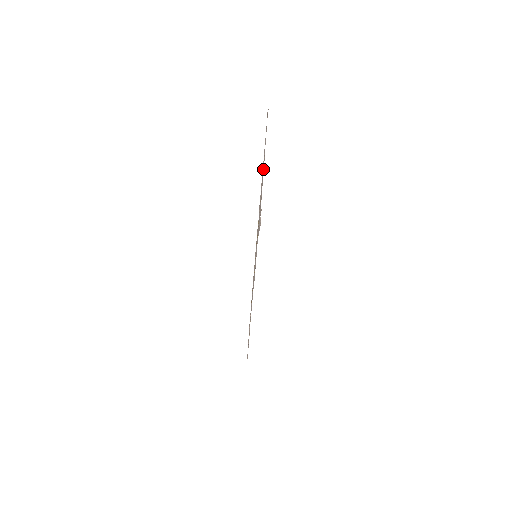
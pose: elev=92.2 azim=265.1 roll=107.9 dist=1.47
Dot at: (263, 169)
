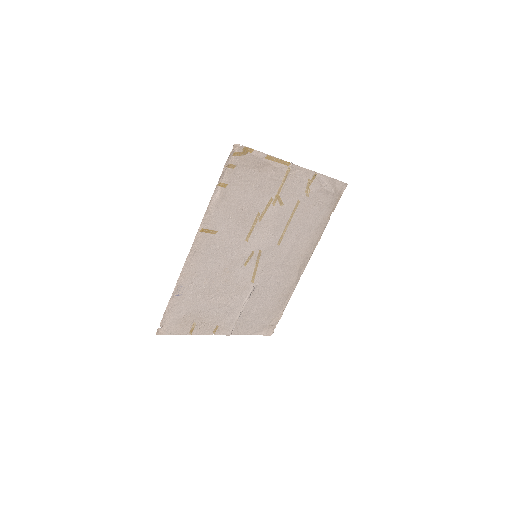
Dot at: (312, 239)
